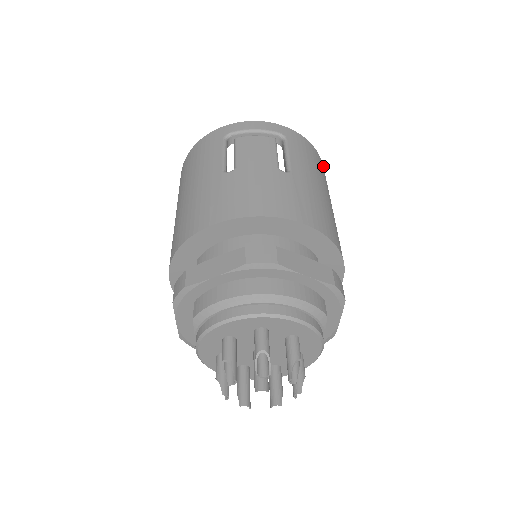
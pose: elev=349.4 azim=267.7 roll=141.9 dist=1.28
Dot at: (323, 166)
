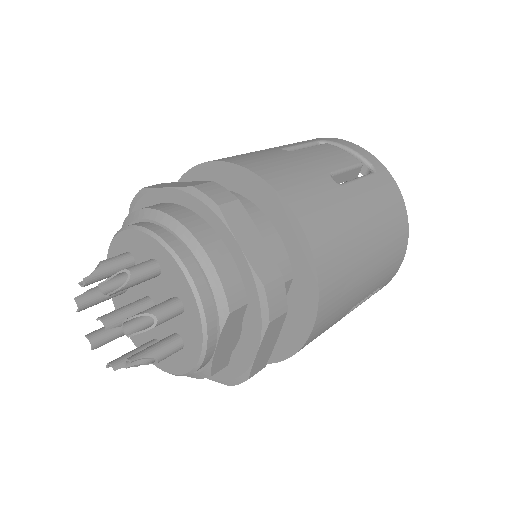
Dot at: (407, 243)
